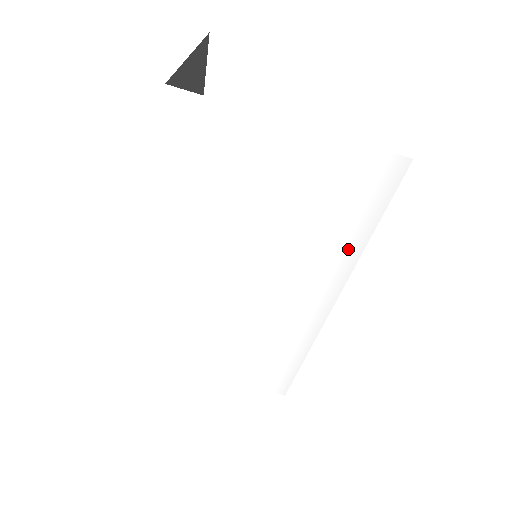
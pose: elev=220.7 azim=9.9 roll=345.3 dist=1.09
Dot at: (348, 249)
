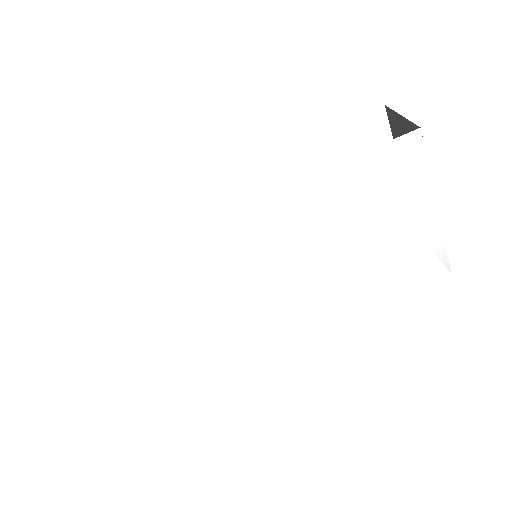
Dot at: (365, 297)
